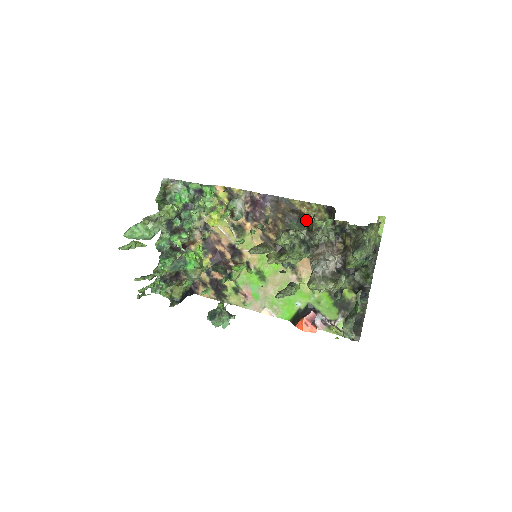
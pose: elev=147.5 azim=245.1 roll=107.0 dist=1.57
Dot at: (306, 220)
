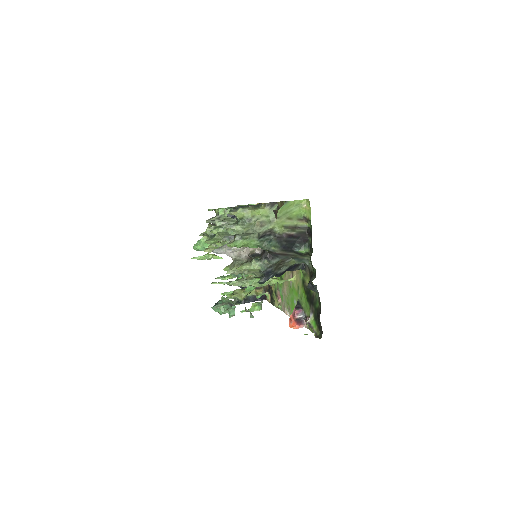
Dot at: occluded
